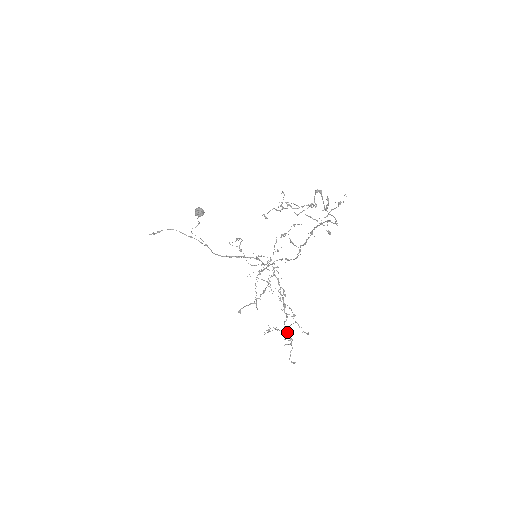
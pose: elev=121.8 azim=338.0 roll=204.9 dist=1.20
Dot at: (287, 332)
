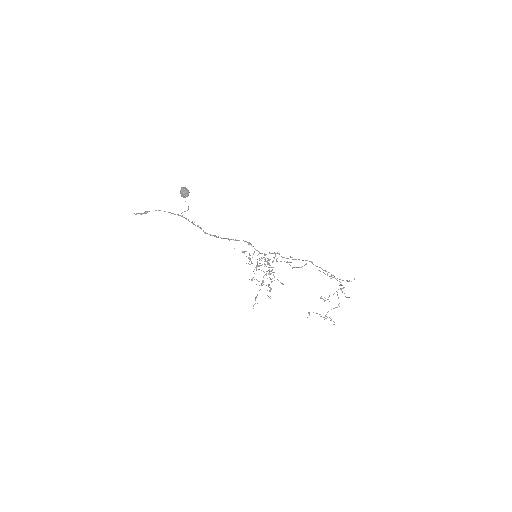
Dot at: (270, 287)
